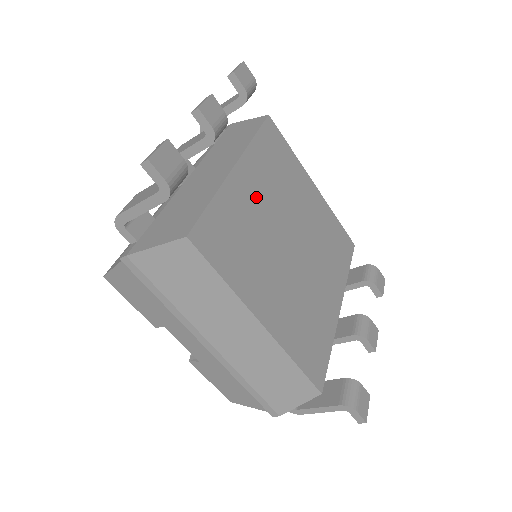
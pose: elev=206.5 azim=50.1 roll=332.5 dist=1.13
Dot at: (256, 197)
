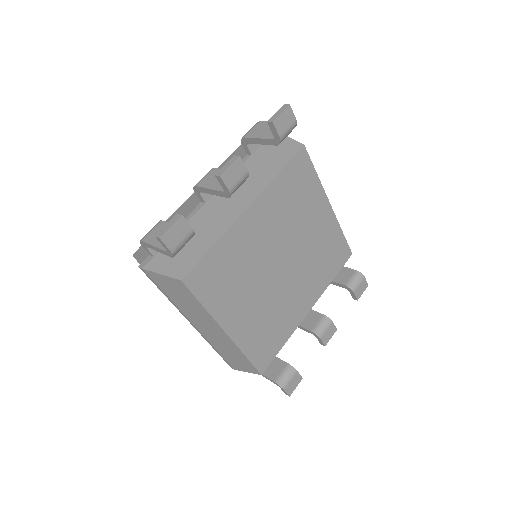
Dot at: (258, 233)
